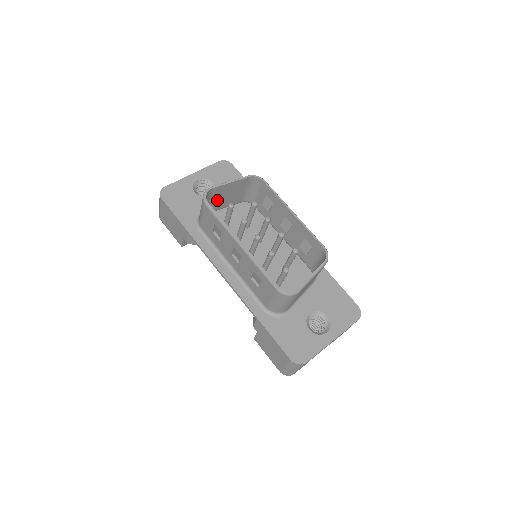
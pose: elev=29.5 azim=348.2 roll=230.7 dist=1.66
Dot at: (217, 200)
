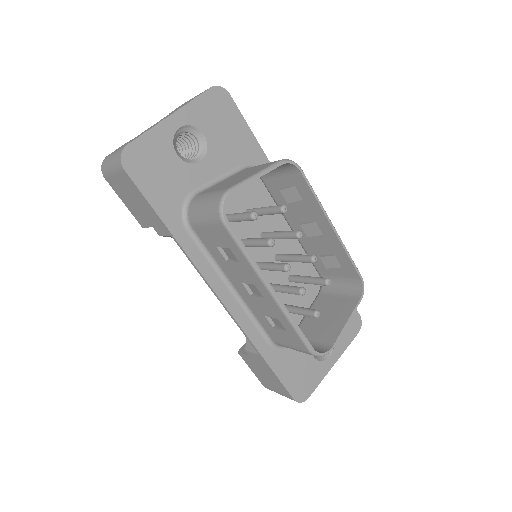
Dot at: occluded
